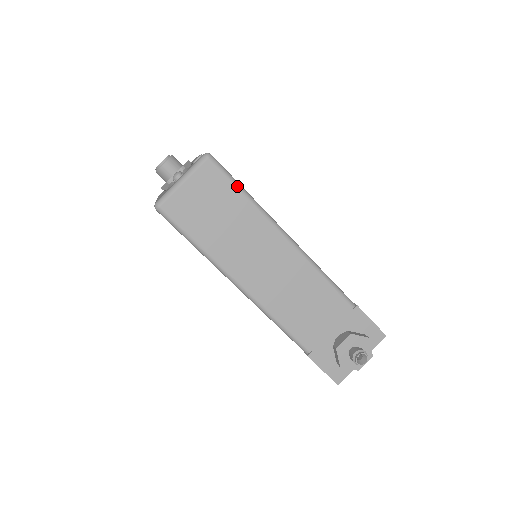
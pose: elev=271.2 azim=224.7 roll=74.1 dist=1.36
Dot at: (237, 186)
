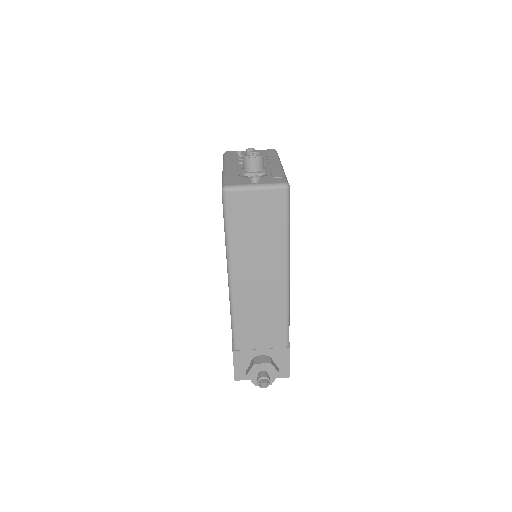
Dot at: (287, 221)
